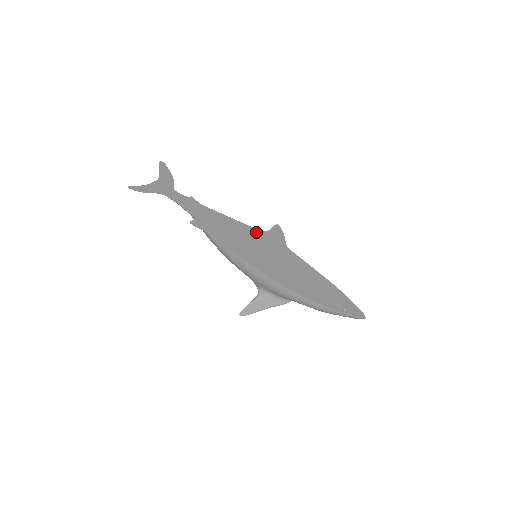
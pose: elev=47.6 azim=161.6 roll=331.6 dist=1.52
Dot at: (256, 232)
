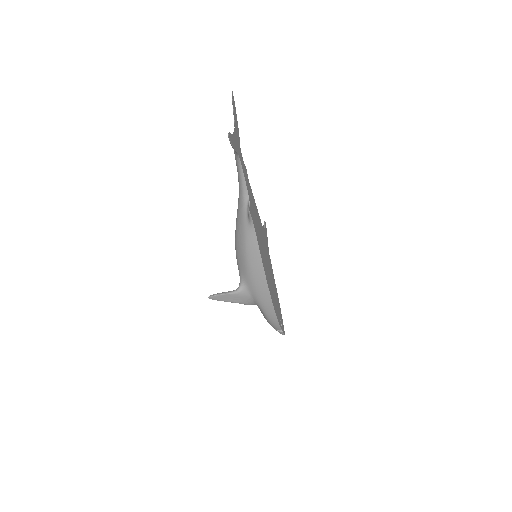
Dot at: occluded
